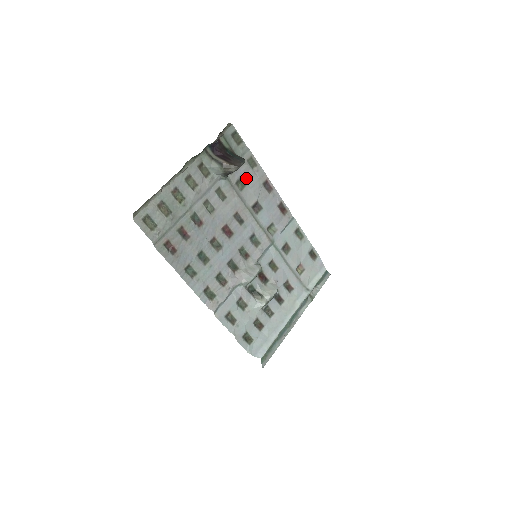
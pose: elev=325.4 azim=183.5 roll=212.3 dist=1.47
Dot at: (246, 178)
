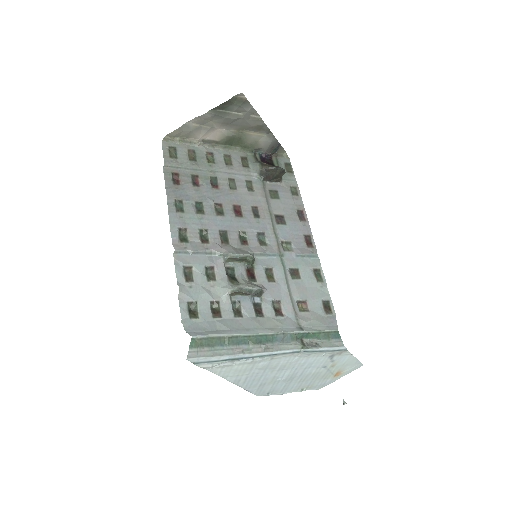
Dot at: (282, 195)
